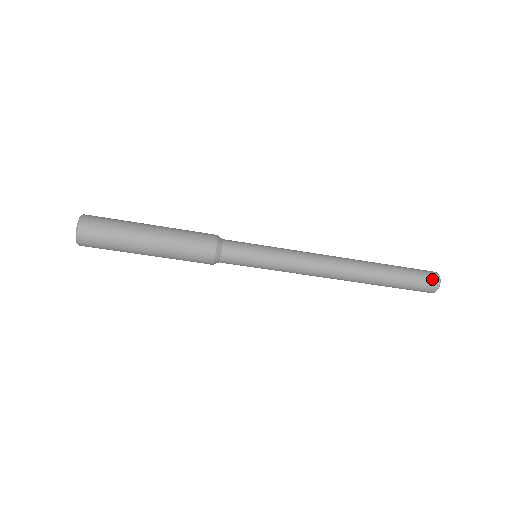
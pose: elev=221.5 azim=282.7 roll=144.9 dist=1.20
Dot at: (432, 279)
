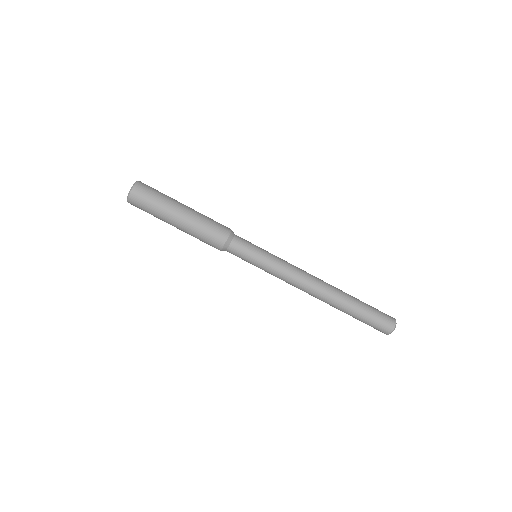
Dot at: (389, 321)
